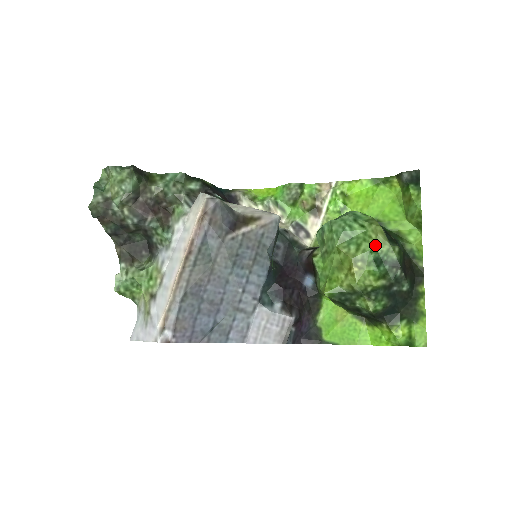
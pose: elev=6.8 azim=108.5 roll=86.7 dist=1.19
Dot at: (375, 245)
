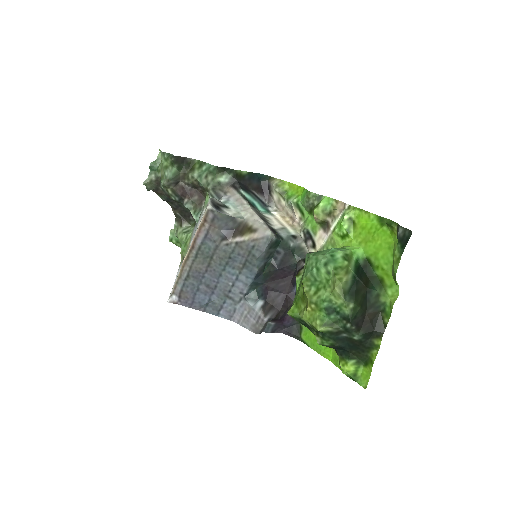
Dot at: (331, 296)
